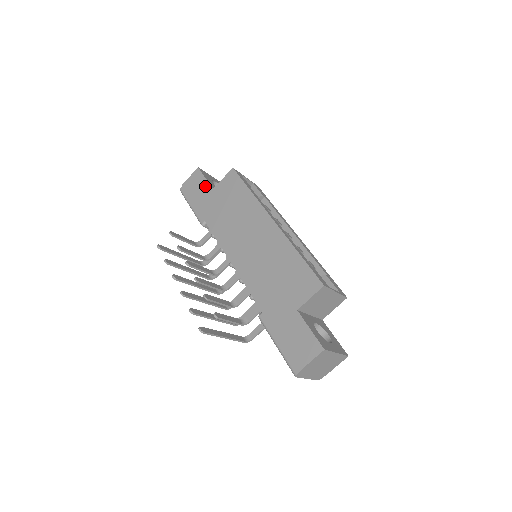
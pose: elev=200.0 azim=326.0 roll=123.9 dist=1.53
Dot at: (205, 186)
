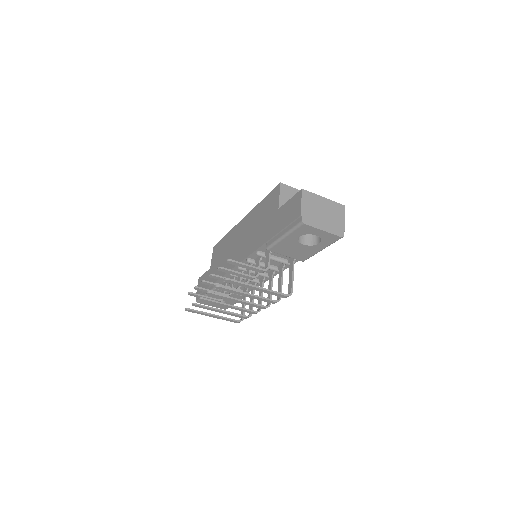
Dot at: (206, 275)
